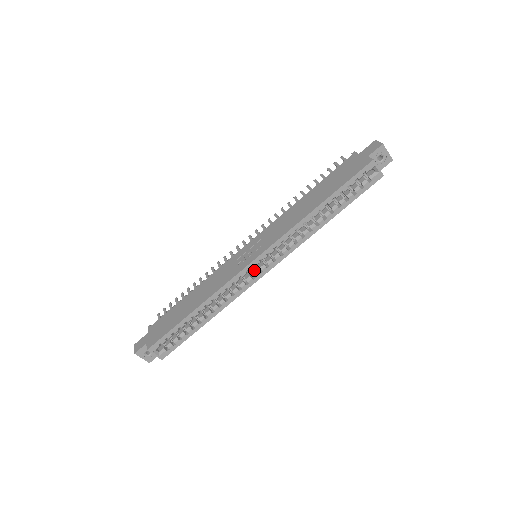
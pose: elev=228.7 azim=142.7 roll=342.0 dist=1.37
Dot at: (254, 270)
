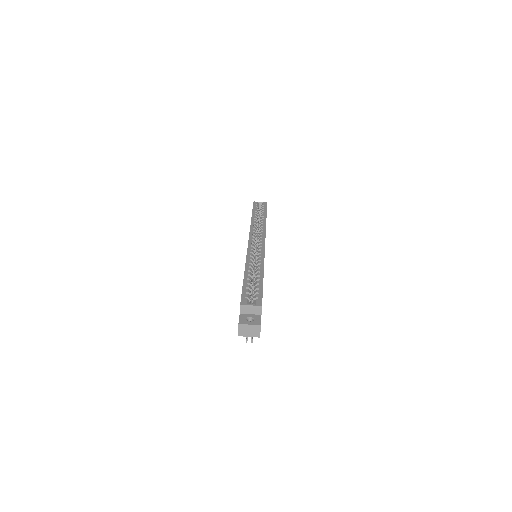
Dot at: occluded
